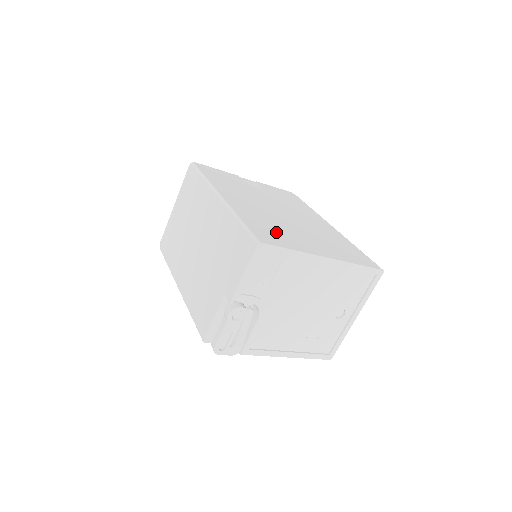
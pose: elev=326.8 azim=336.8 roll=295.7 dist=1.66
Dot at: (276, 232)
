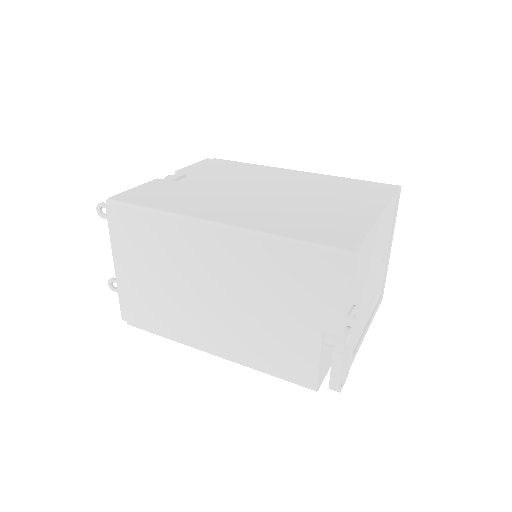
Dot at: (322, 223)
